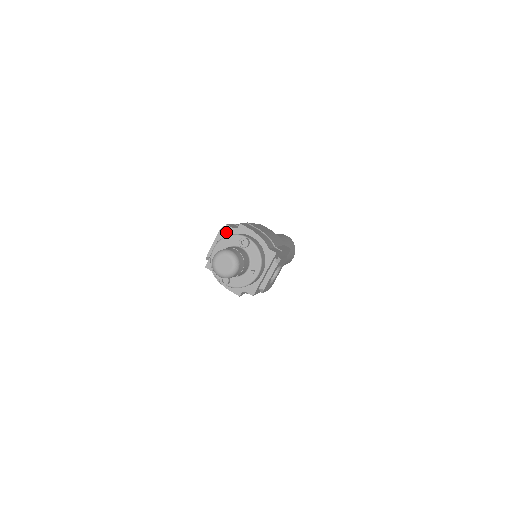
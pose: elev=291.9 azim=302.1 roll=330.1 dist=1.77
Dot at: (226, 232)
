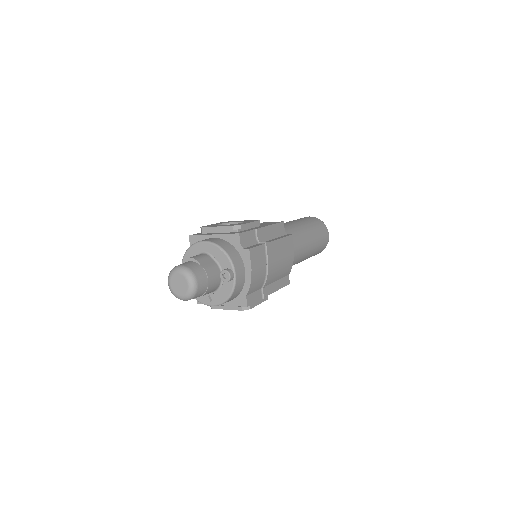
Dot at: (232, 238)
